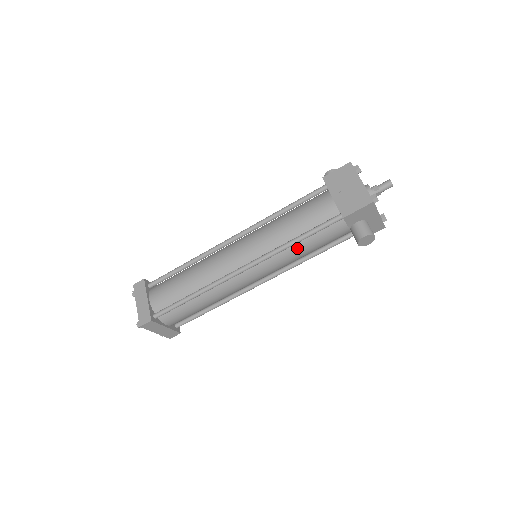
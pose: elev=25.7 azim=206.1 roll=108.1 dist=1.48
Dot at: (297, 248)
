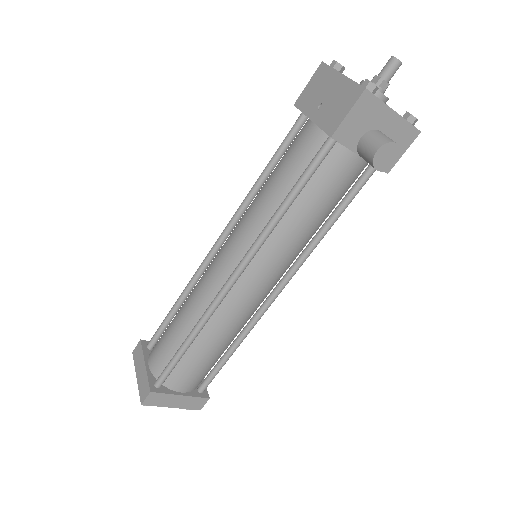
Dot at: (294, 217)
